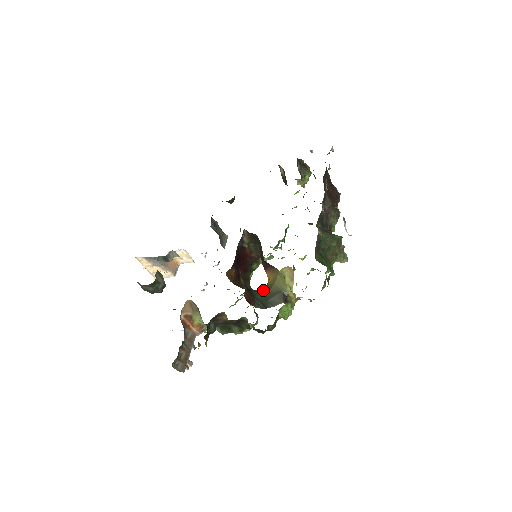
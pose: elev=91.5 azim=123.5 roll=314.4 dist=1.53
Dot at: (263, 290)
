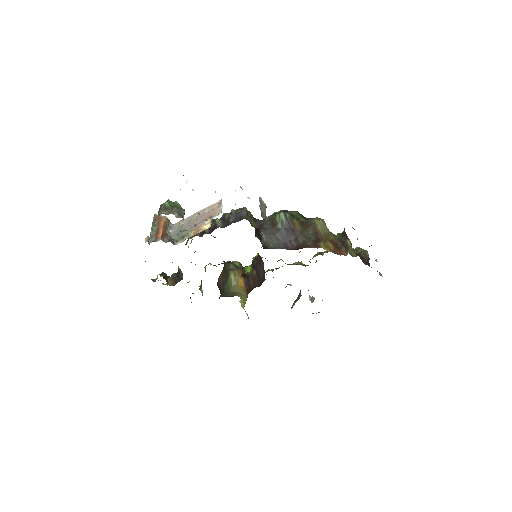
Dot at: (229, 287)
